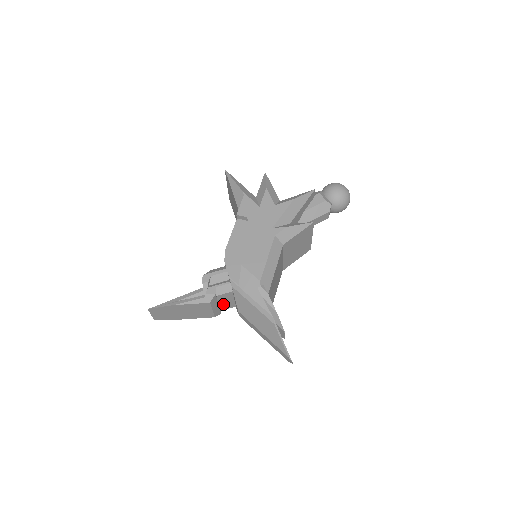
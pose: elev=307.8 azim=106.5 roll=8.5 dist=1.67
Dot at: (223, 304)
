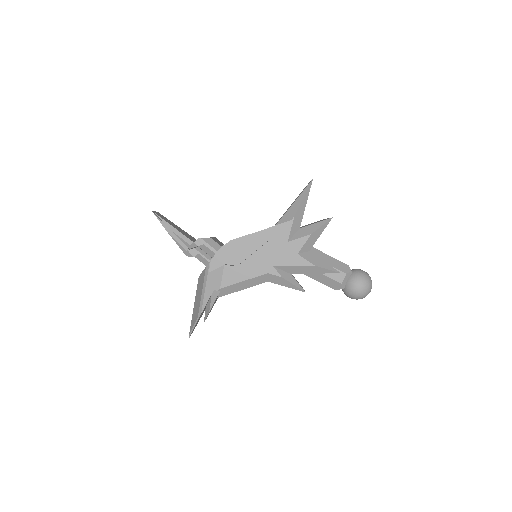
Dot at: occluded
